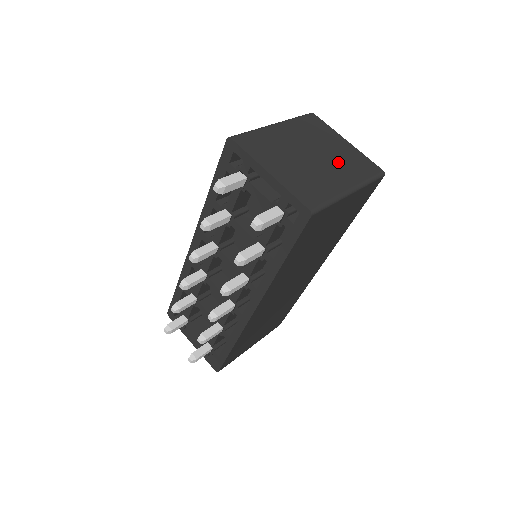
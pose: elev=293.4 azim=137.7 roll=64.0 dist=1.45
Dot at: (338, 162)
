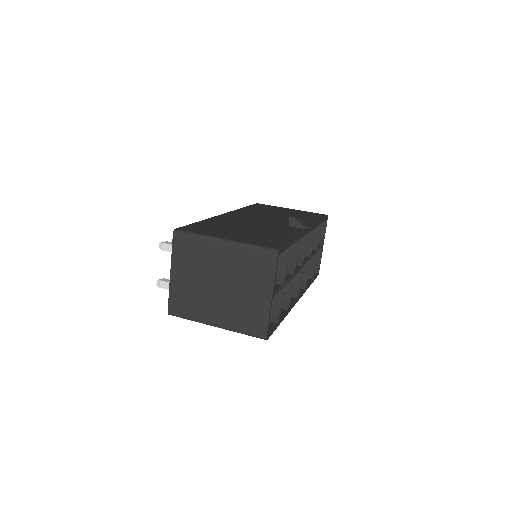
Dot at: (234, 304)
